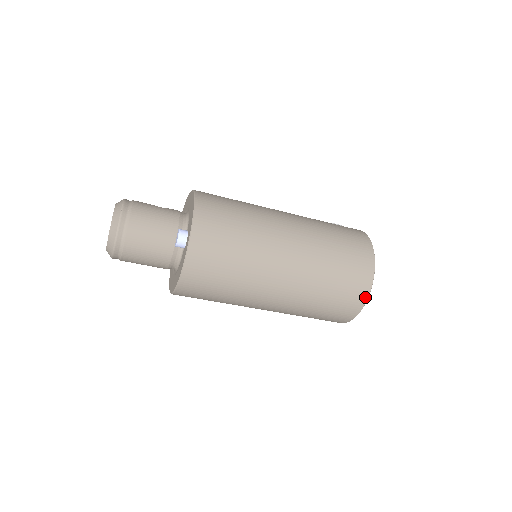
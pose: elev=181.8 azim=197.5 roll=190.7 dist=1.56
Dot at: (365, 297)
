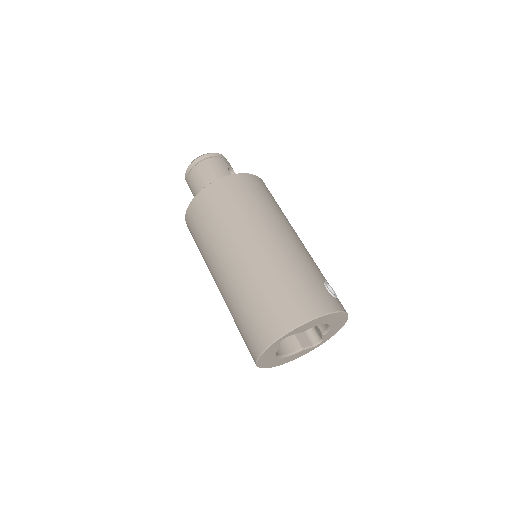
Dot at: (262, 347)
